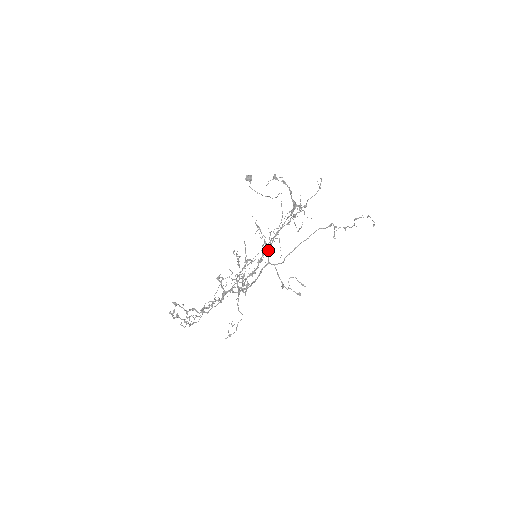
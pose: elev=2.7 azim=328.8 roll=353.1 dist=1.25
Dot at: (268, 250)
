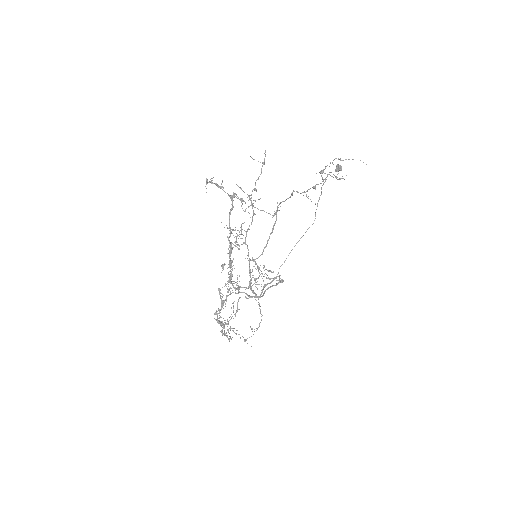
Dot at: (231, 249)
